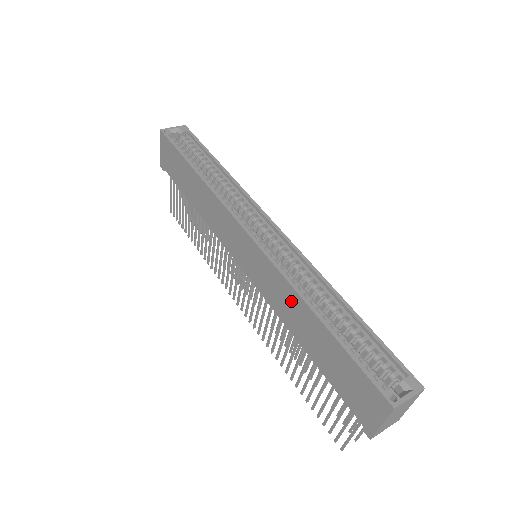
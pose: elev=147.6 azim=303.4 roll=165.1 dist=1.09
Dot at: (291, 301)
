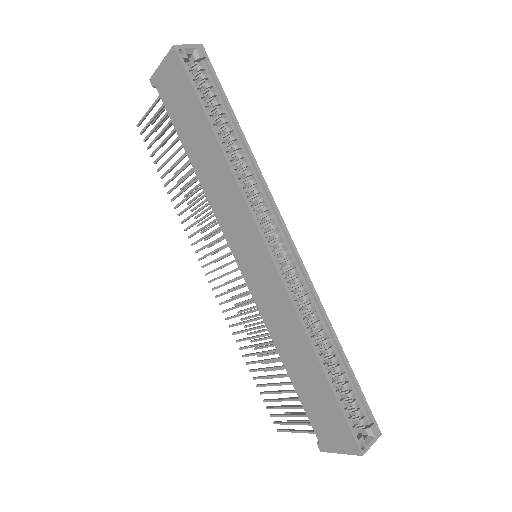
Dot at: (294, 333)
